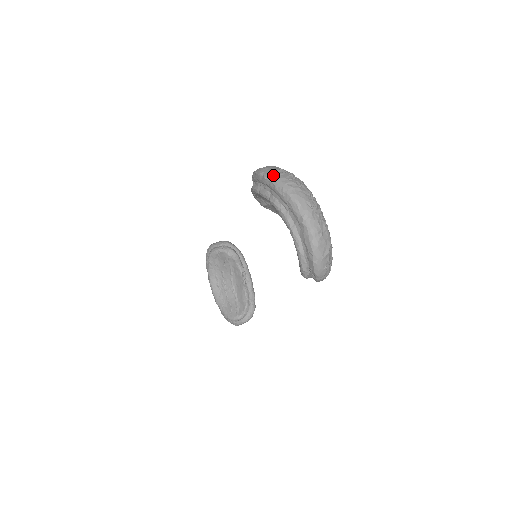
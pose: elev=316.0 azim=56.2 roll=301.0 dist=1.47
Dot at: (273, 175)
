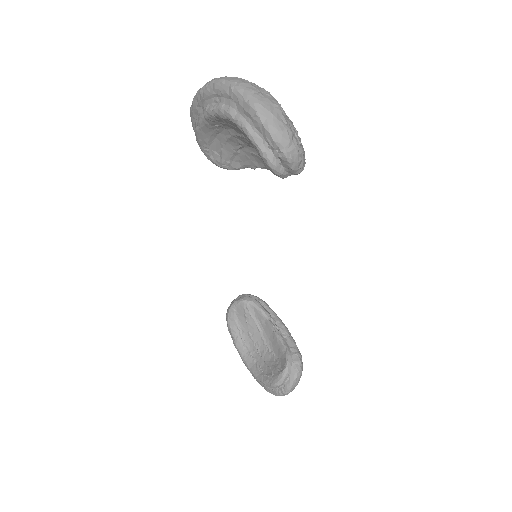
Dot at: occluded
